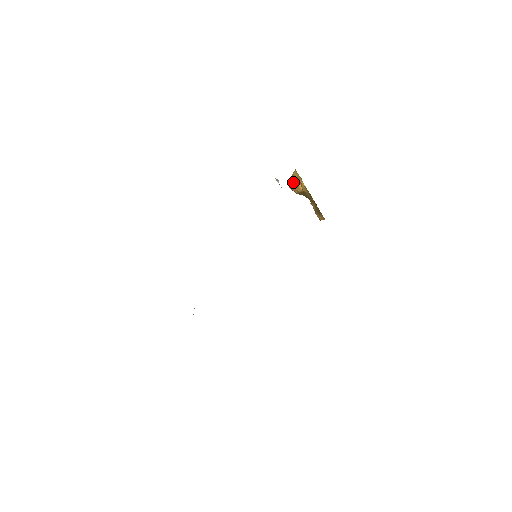
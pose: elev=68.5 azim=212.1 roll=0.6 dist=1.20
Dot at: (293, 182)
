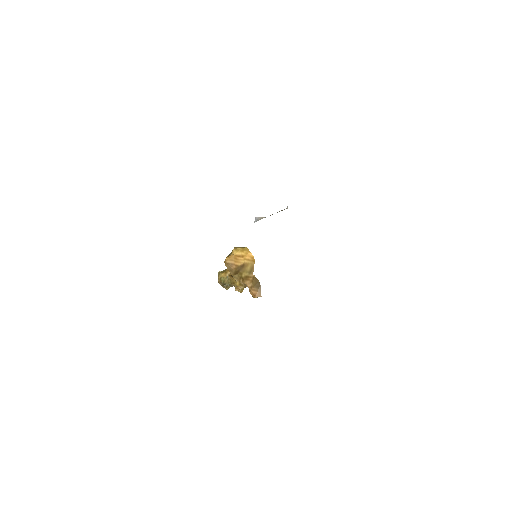
Dot at: (233, 256)
